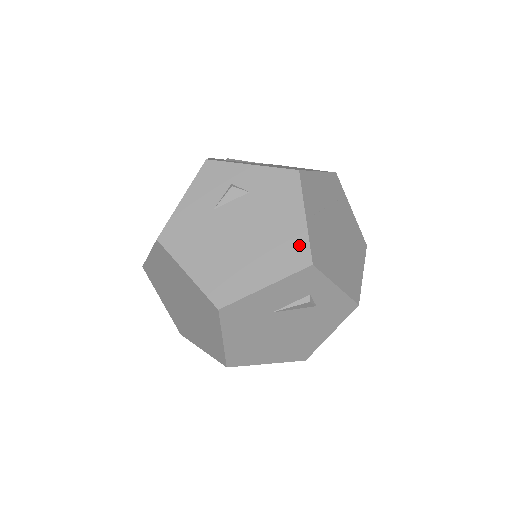
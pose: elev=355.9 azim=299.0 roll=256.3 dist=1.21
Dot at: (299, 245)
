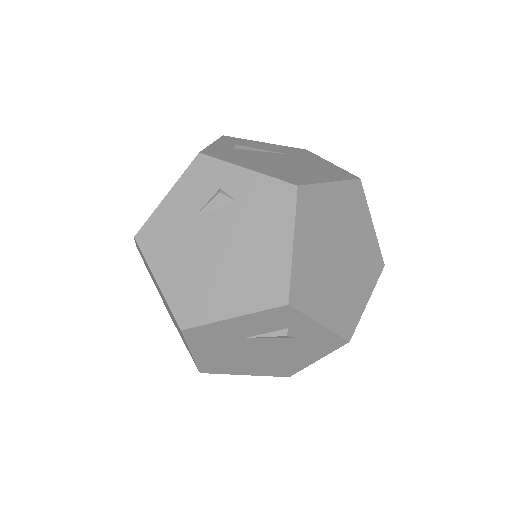
Dot at: (278, 278)
